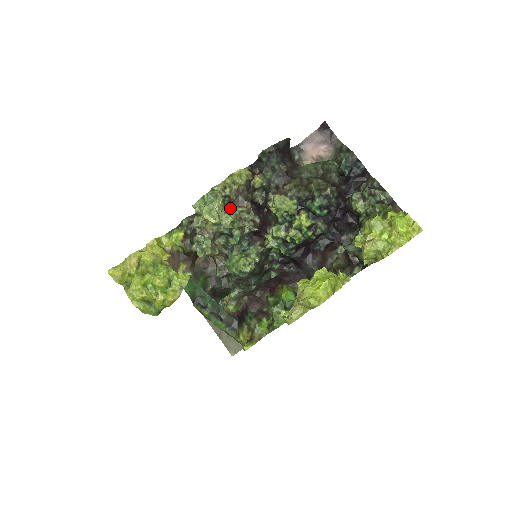
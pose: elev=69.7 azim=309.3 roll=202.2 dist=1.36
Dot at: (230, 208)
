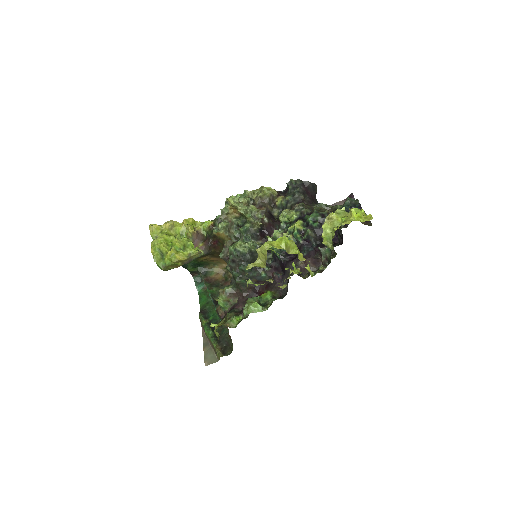
Dot at: (250, 205)
